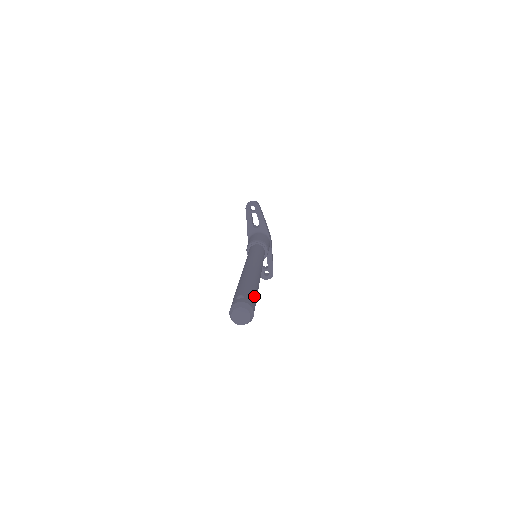
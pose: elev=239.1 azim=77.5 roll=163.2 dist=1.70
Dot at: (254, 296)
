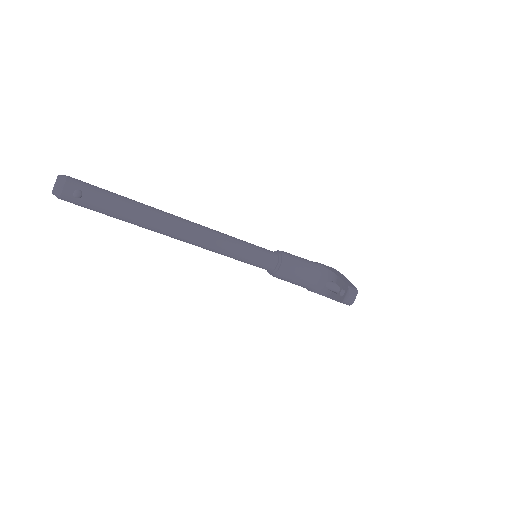
Dot at: (100, 188)
